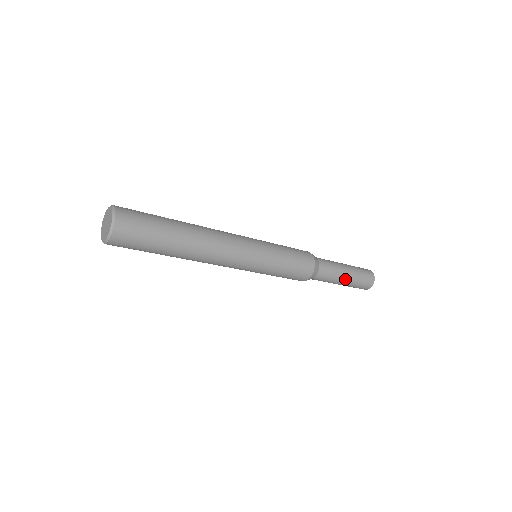
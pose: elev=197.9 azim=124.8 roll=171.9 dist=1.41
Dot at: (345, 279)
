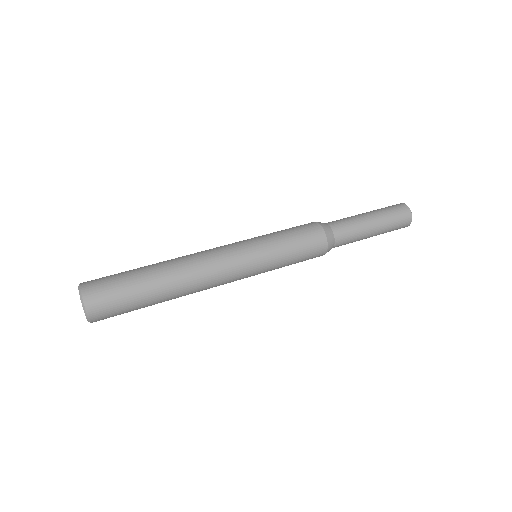
Dot at: (372, 231)
